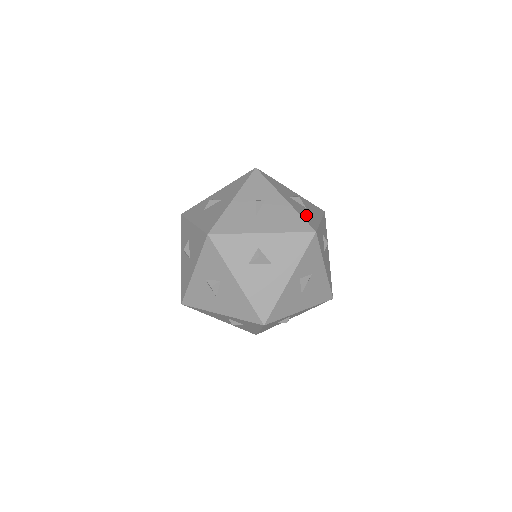
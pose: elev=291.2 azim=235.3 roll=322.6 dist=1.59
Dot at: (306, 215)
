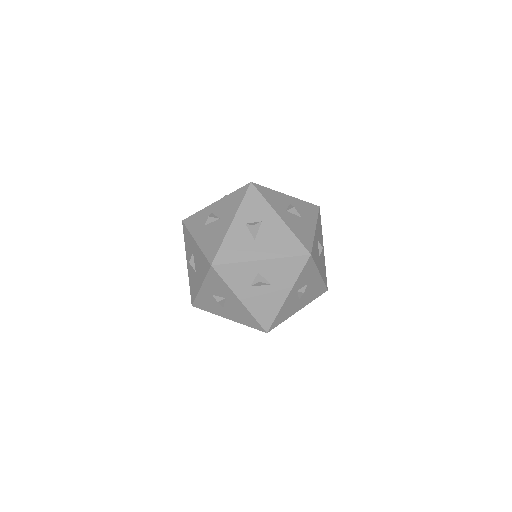
Dot at: (301, 231)
